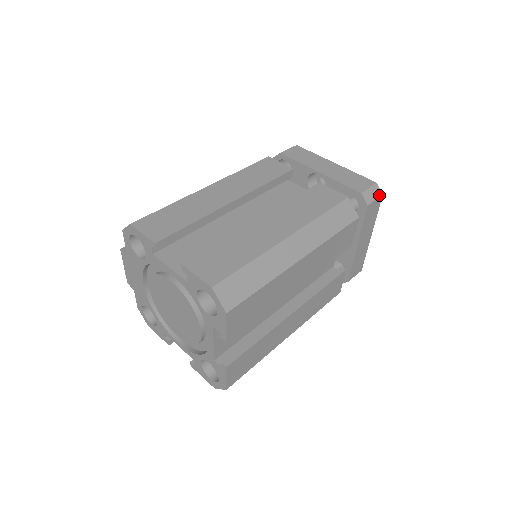
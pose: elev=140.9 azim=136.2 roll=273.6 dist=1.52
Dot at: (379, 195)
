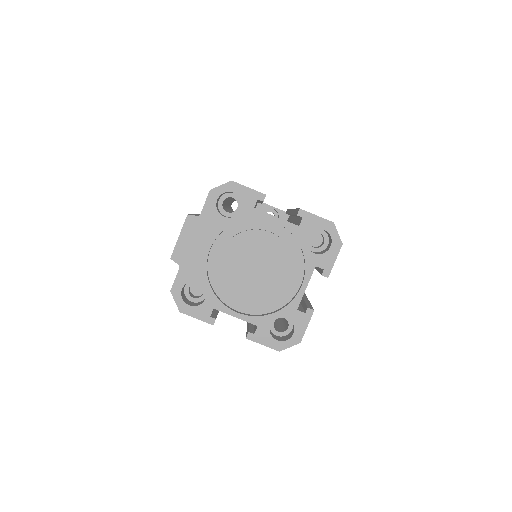
Dot at: occluded
